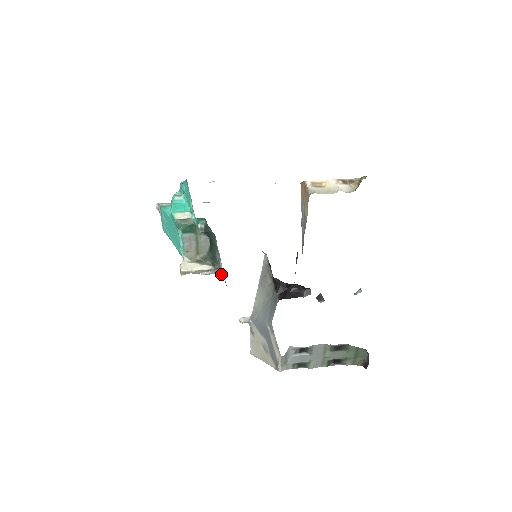
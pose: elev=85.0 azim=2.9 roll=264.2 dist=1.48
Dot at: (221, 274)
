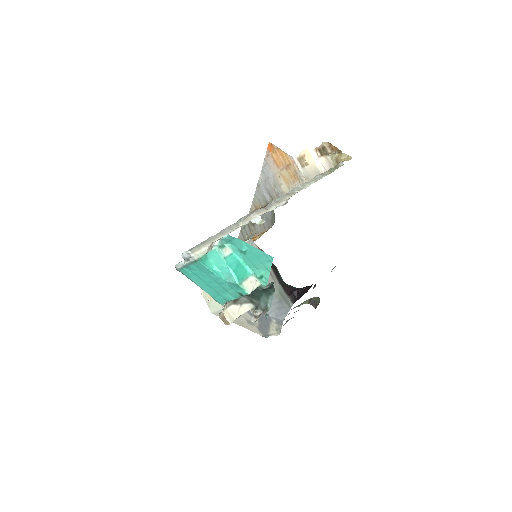
Dot at: occluded
